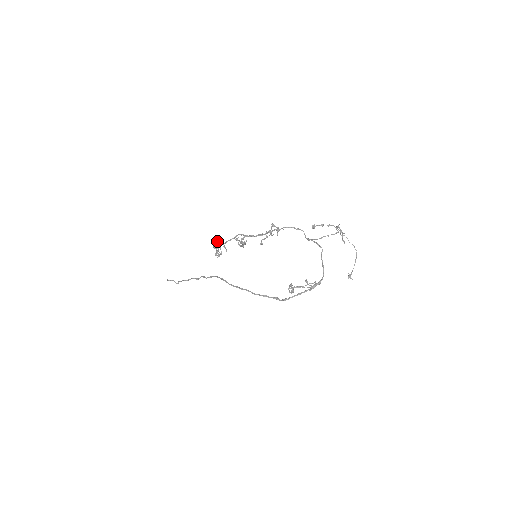
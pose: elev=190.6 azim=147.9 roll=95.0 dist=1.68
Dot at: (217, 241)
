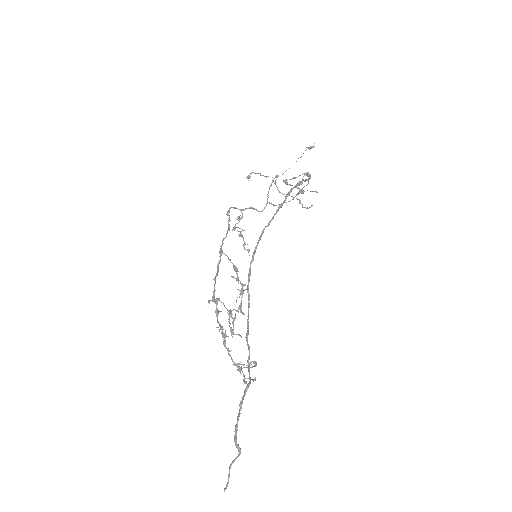
Dot at: (224, 334)
